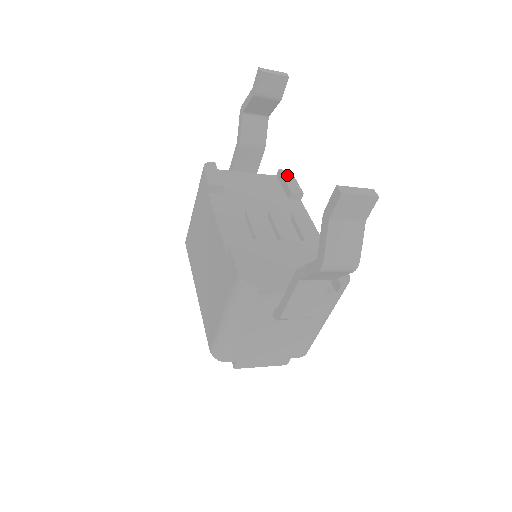
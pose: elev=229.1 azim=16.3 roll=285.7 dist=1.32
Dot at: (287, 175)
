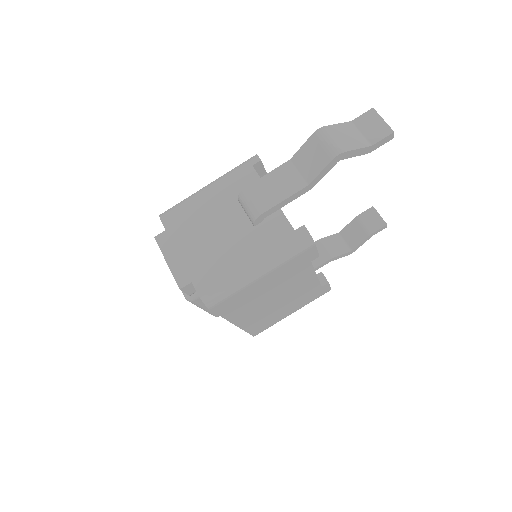
Dot at: occluded
